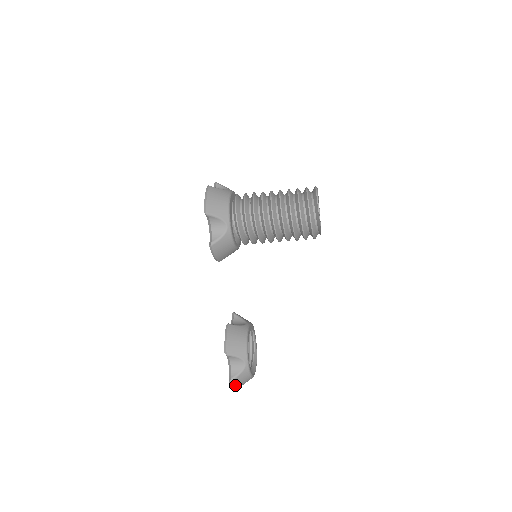
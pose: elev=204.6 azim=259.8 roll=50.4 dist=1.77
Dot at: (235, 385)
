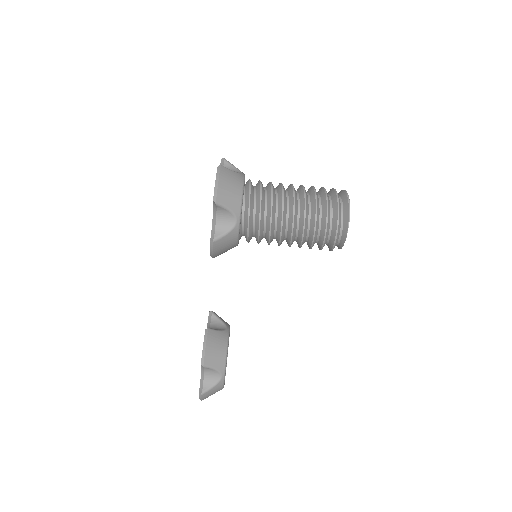
Dot at: (204, 397)
